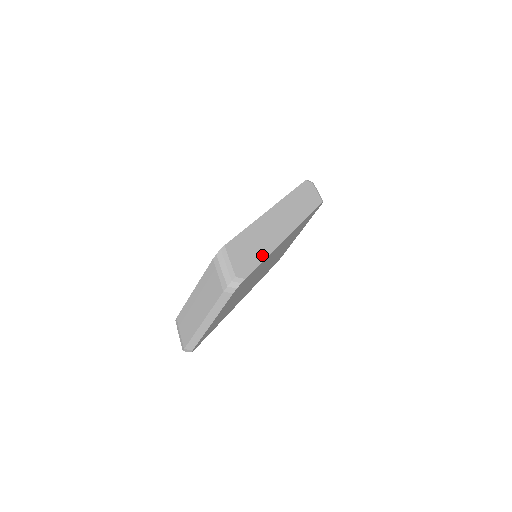
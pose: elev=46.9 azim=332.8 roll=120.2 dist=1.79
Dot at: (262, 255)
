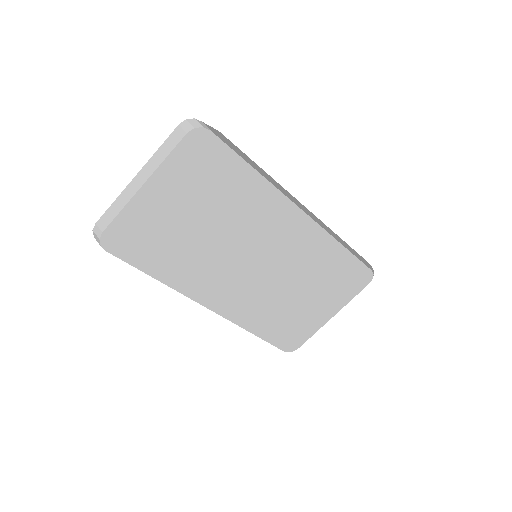
Dot at: (251, 165)
